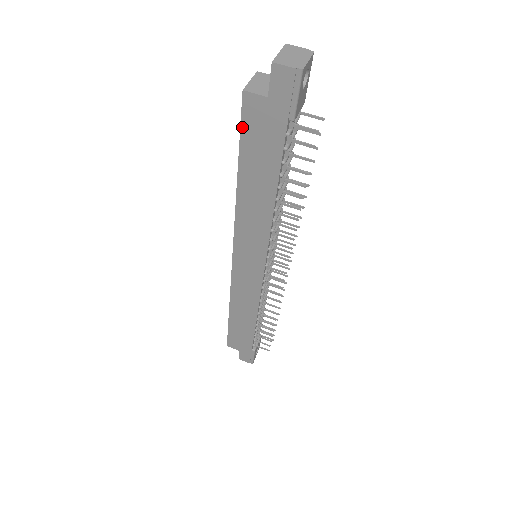
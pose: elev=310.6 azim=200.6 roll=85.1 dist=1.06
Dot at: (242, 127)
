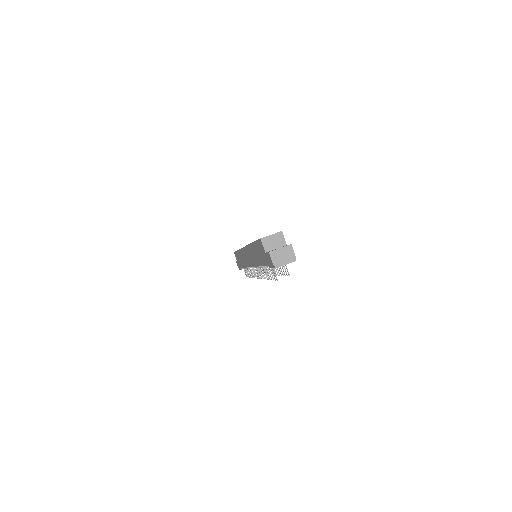
Dot at: (257, 241)
